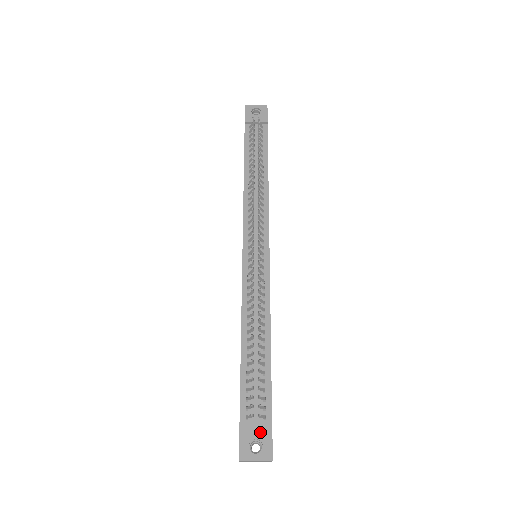
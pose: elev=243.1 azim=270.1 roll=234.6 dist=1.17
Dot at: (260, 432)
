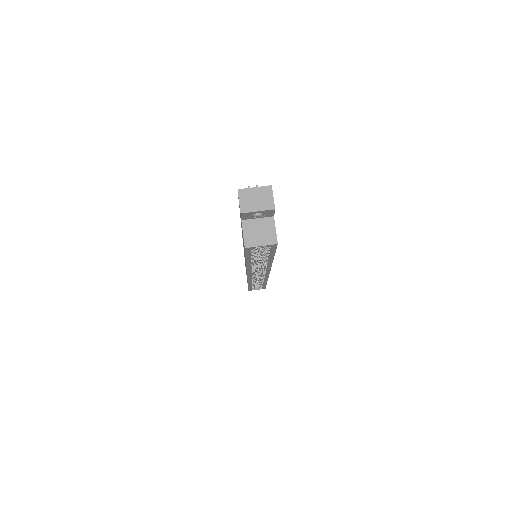
Dot at: occluded
